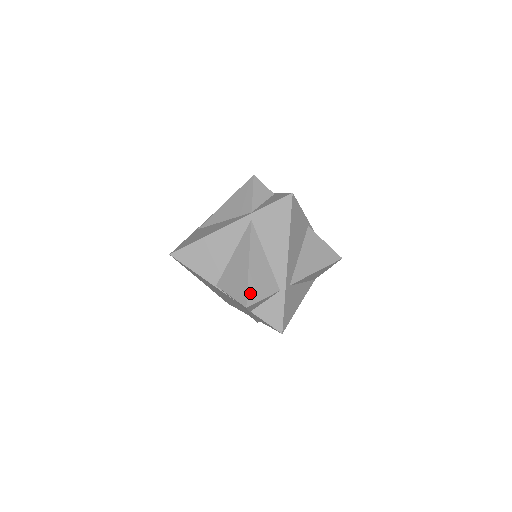
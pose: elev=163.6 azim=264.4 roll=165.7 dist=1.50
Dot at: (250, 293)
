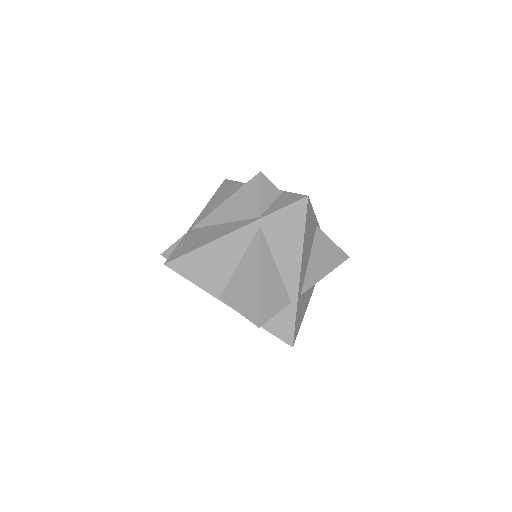
Dot at: (262, 310)
